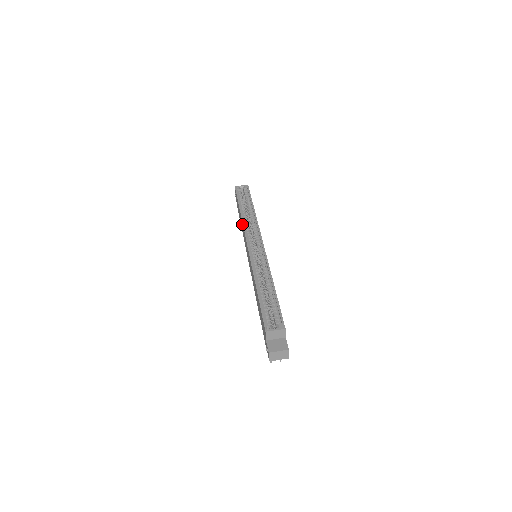
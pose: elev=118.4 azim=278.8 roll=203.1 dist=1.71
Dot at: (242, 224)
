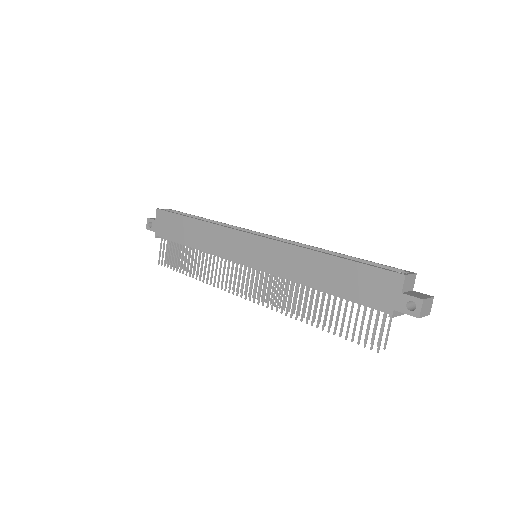
Dot at: (213, 228)
